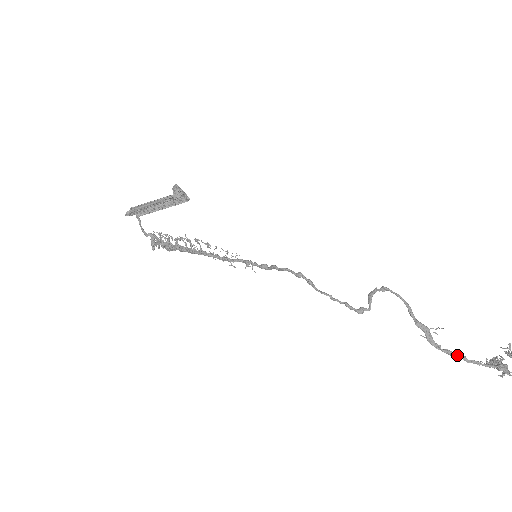
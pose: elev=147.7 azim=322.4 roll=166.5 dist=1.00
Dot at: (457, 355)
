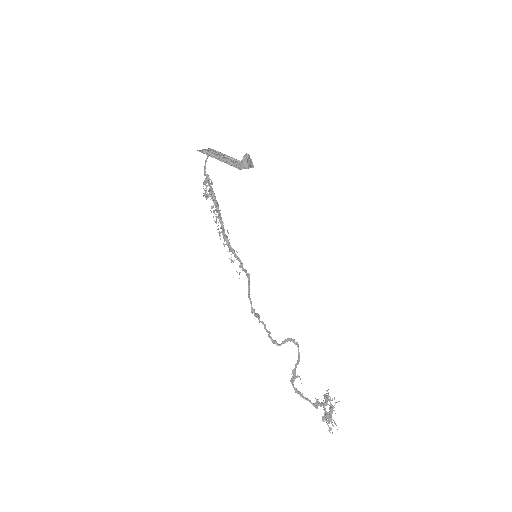
Dot at: (299, 393)
